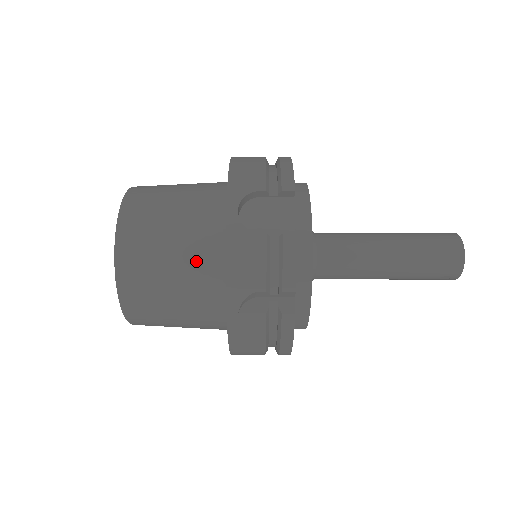
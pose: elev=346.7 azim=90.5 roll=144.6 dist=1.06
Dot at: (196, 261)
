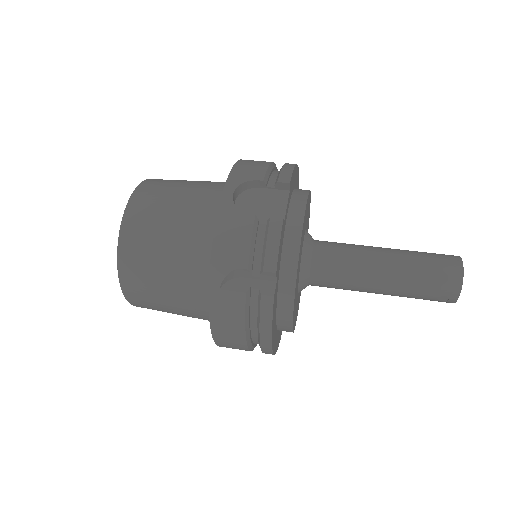
Dot at: (191, 239)
